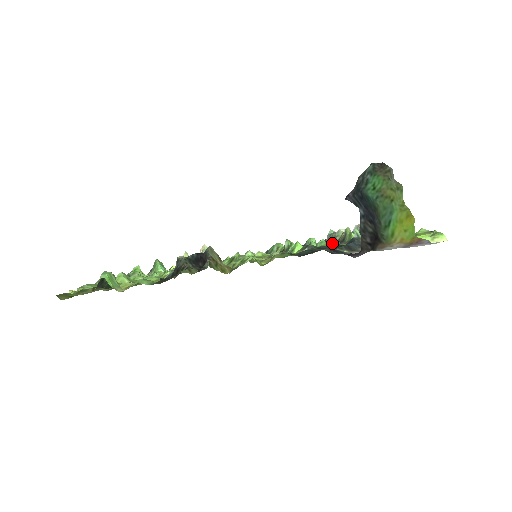
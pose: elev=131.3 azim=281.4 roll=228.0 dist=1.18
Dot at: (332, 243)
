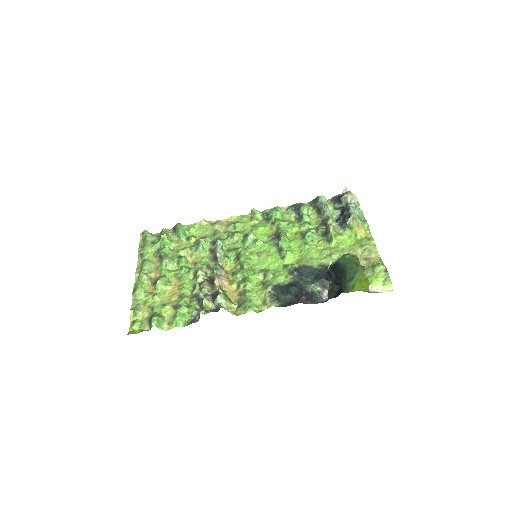
Dot at: (321, 215)
